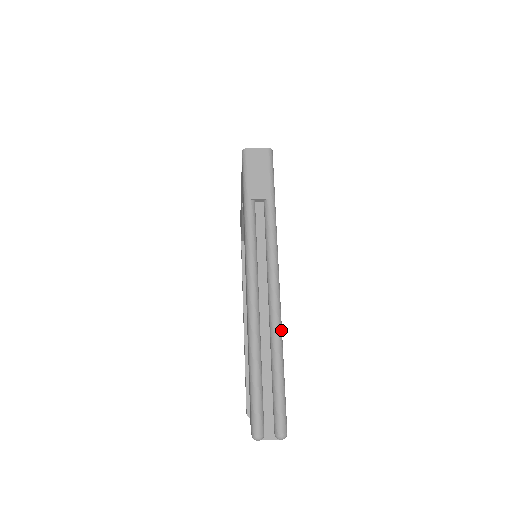
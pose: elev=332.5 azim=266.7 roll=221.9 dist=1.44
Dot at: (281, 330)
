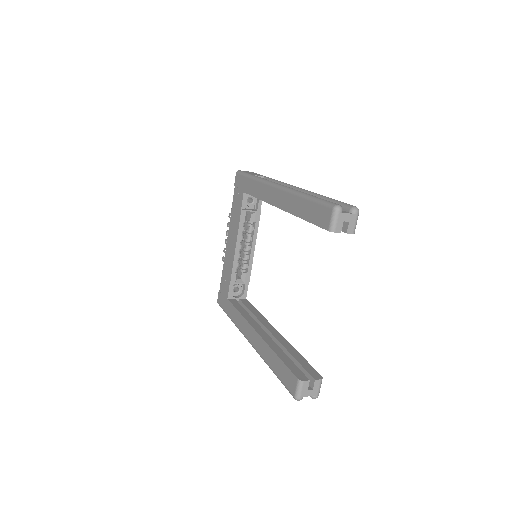
Dot at: occluded
